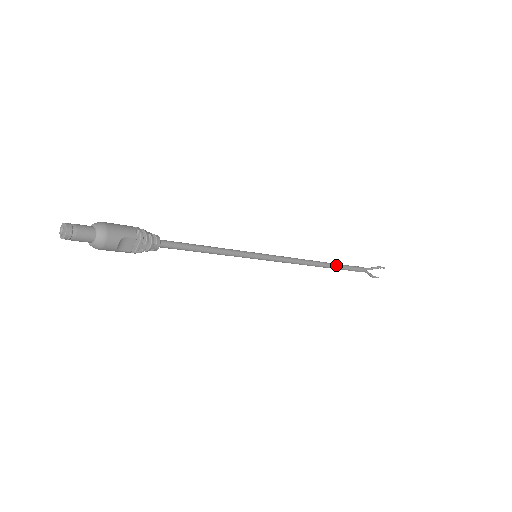
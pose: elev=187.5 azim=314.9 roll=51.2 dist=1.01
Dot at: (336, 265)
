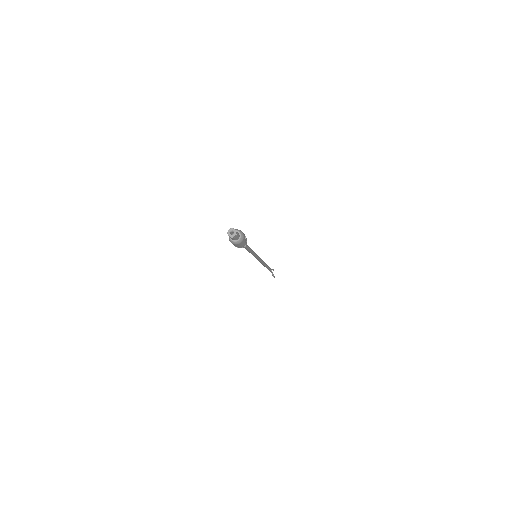
Dot at: occluded
